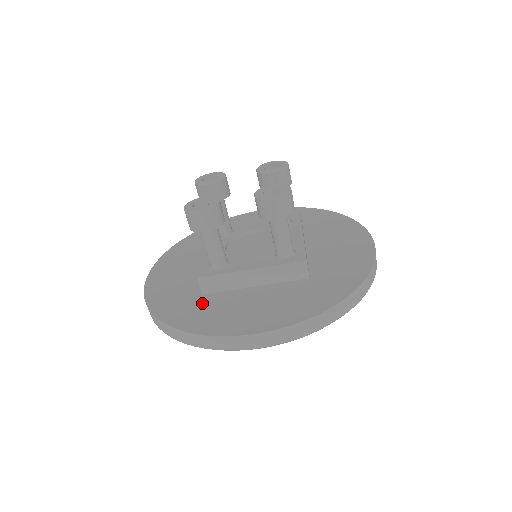
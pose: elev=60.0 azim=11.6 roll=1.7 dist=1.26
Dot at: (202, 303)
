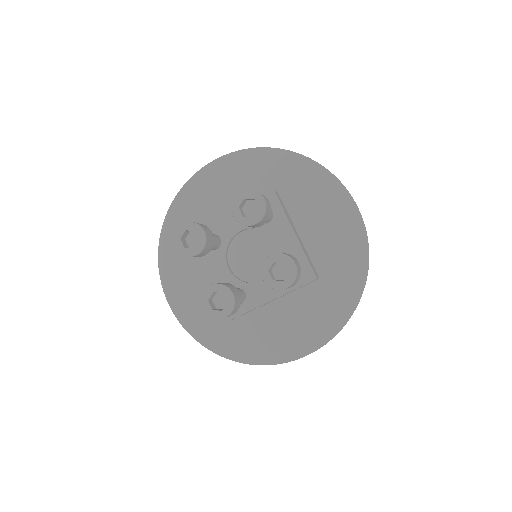
Dot at: (243, 329)
